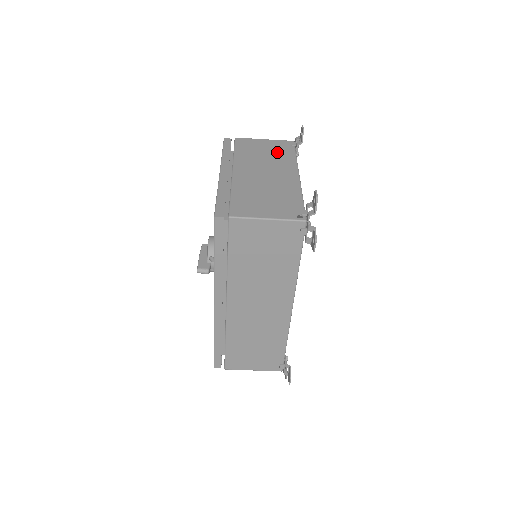
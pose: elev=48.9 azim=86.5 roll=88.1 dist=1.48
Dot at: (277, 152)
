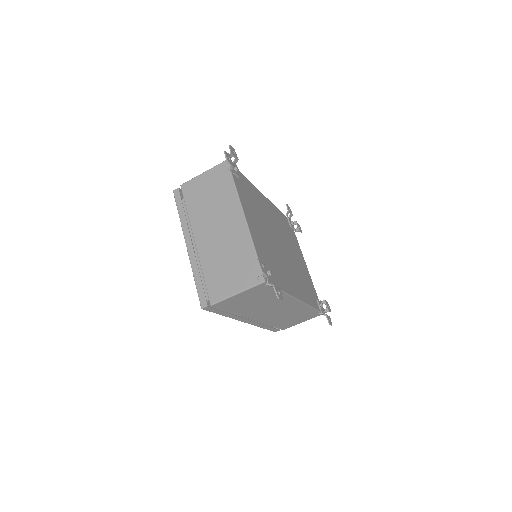
Dot at: (218, 189)
